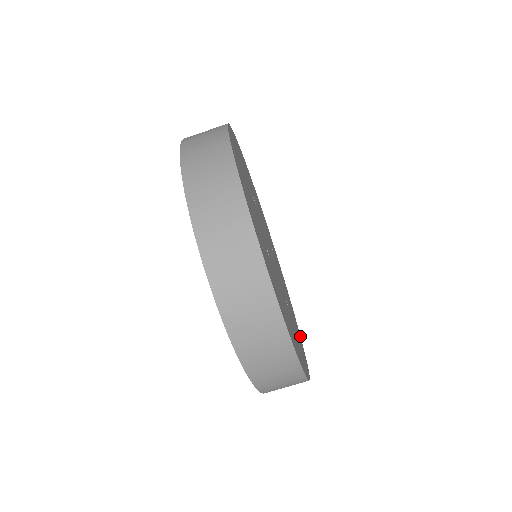
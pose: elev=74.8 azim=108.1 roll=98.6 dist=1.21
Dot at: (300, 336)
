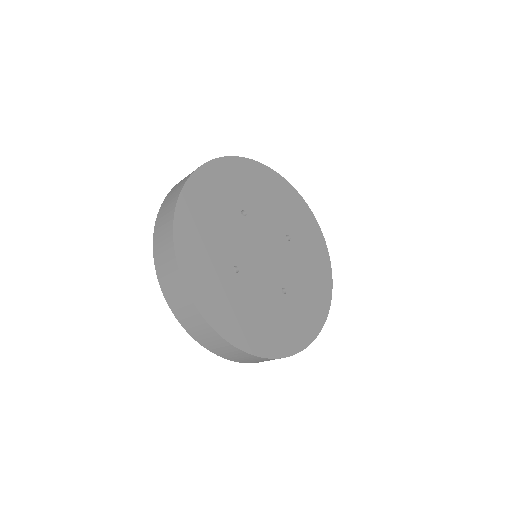
Dot at: (285, 181)
